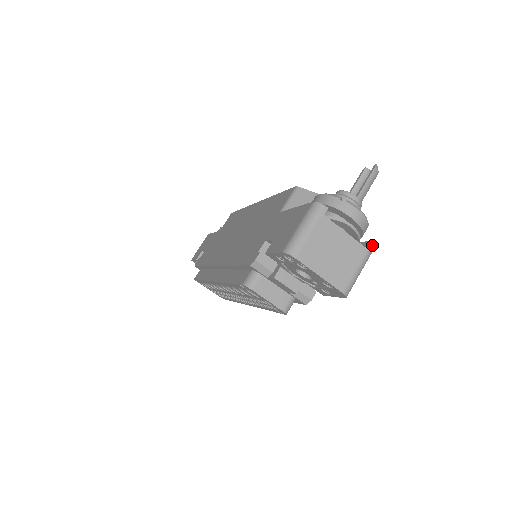
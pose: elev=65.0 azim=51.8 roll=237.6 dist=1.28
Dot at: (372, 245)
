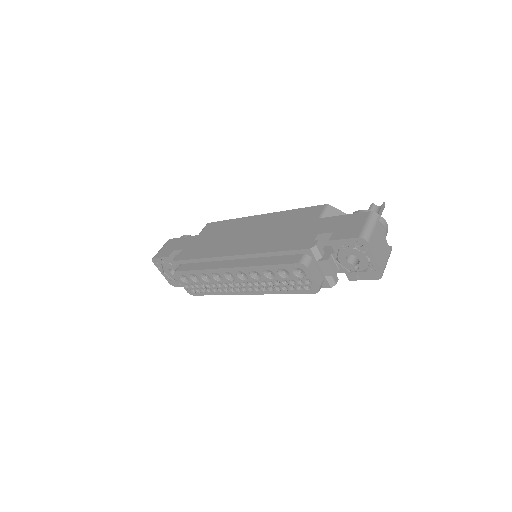
Dot at: occluded
